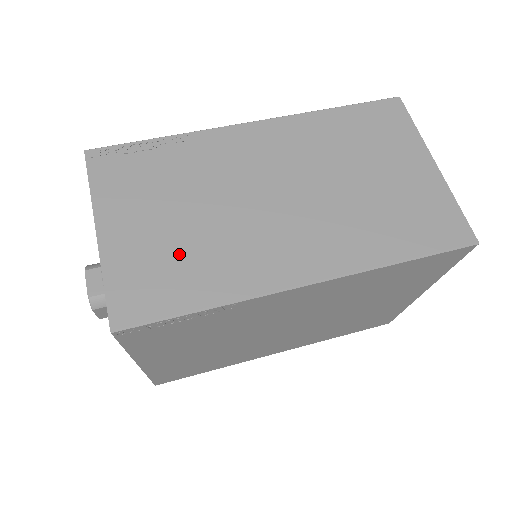
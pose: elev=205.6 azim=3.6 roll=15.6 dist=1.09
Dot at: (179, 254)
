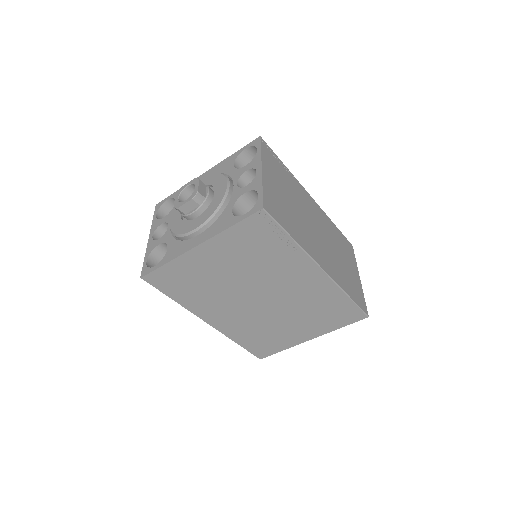
Dot at: (287, 210)
